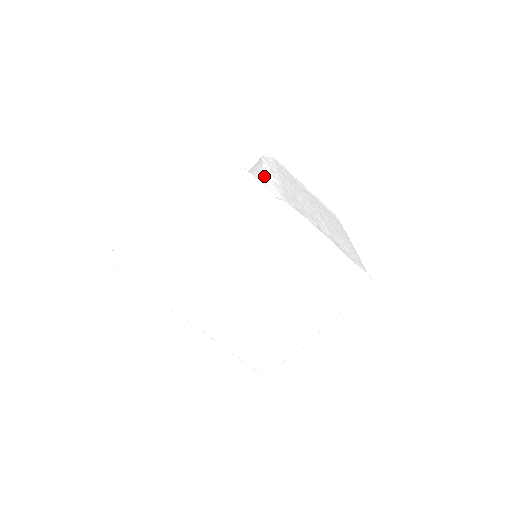
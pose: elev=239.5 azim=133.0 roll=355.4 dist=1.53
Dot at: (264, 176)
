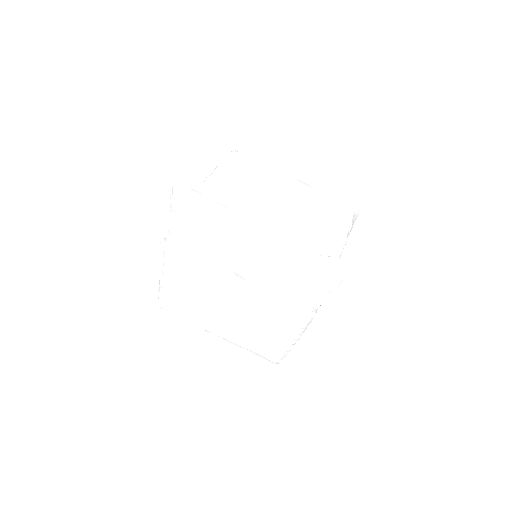
Dot at: (334, 257)
